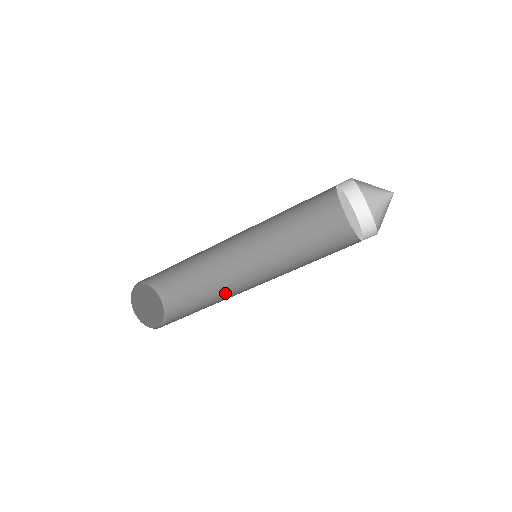
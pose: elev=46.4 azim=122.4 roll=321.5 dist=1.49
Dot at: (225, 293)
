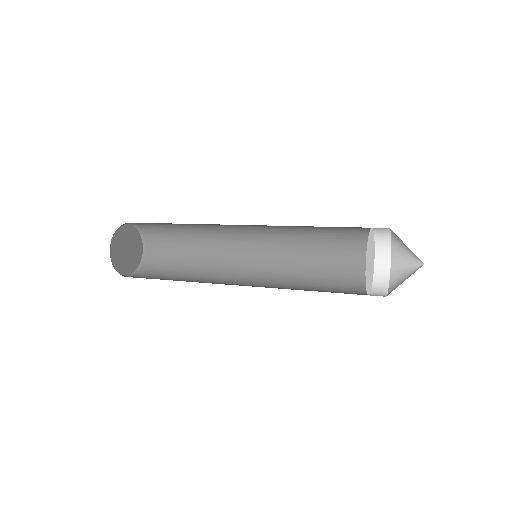
Dot at: (213, 243)
